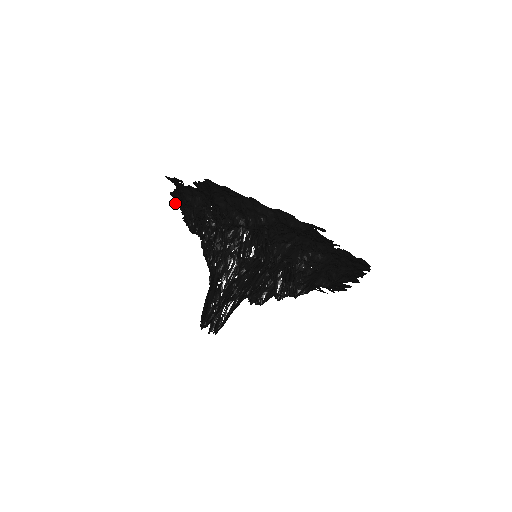
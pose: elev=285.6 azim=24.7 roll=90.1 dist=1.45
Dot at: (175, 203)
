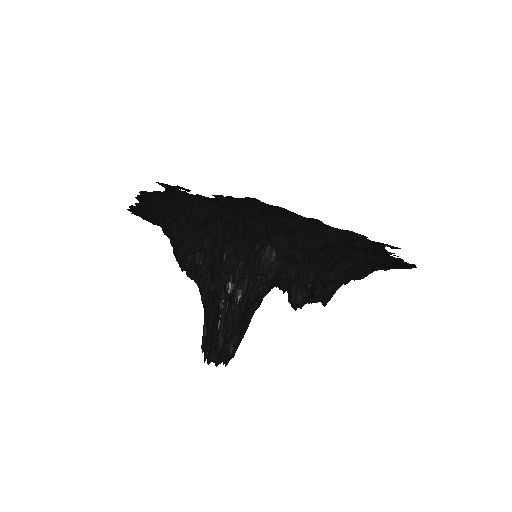
Dot at: (136, 198)
